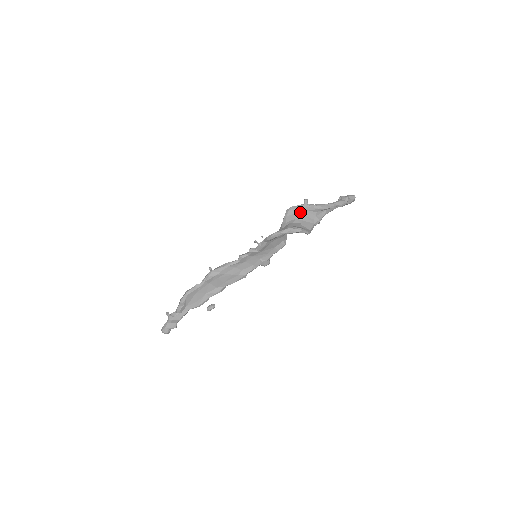
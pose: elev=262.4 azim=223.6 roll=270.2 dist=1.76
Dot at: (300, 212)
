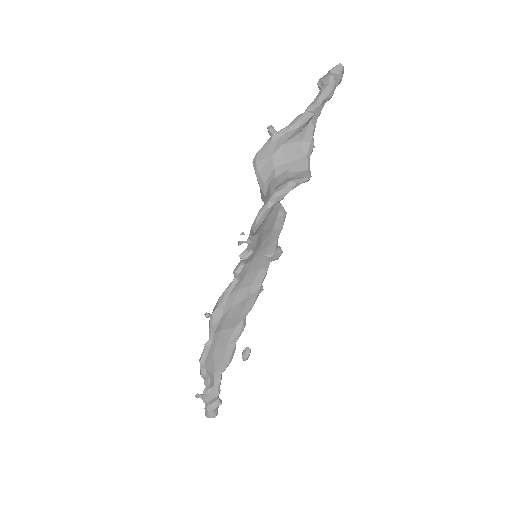
Dot at: (274, 153)
